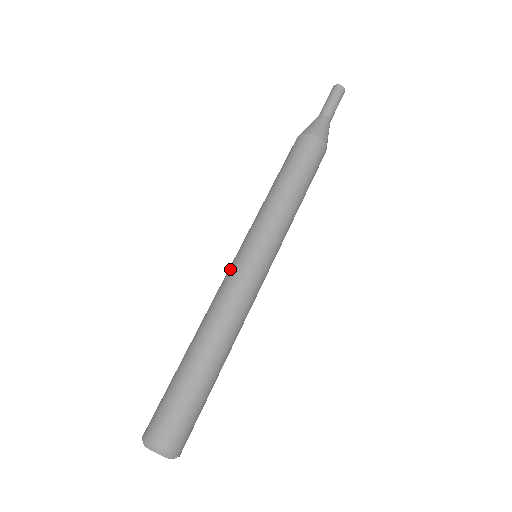
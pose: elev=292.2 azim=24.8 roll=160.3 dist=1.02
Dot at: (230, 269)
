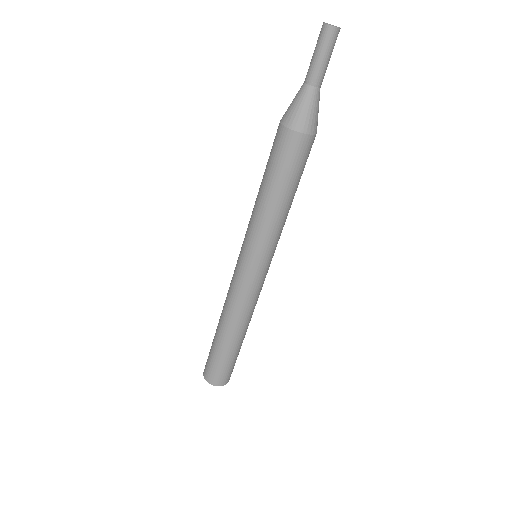
Dot at: (234, 273)
